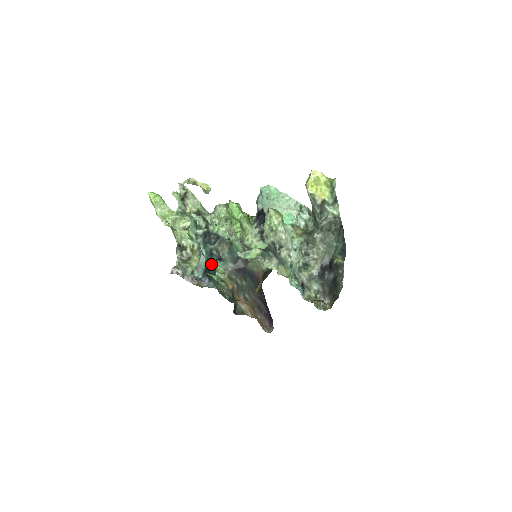
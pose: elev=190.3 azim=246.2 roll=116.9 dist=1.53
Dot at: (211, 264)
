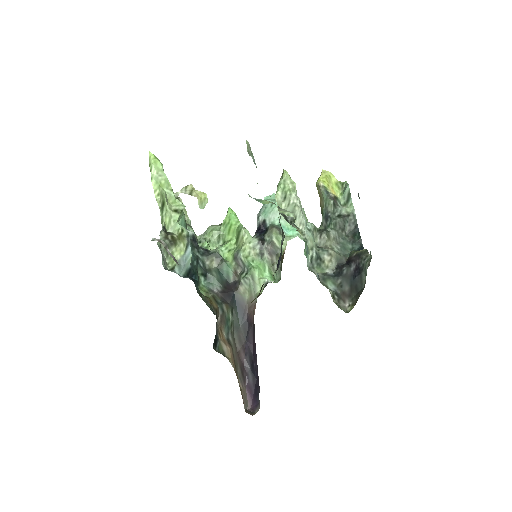
Dot at: (196, 271)
